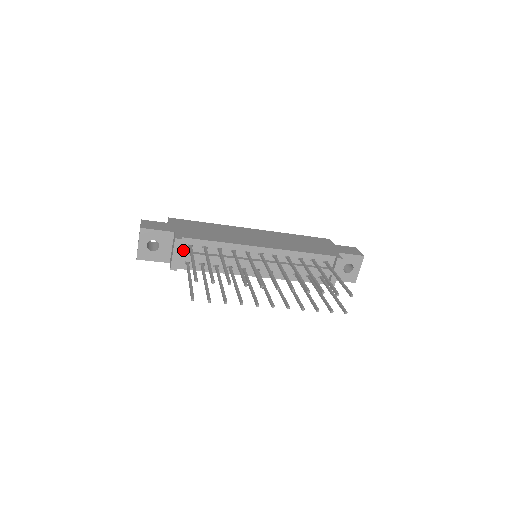
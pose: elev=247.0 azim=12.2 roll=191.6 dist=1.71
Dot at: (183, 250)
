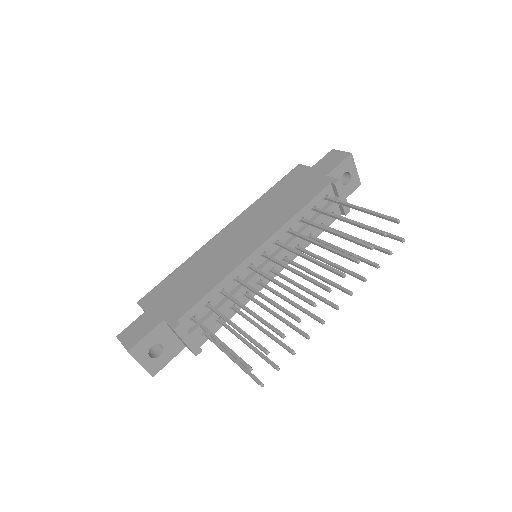
Dot at: (190, 328)
